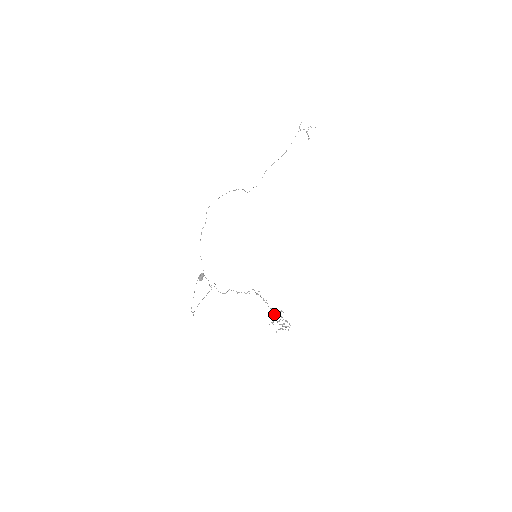
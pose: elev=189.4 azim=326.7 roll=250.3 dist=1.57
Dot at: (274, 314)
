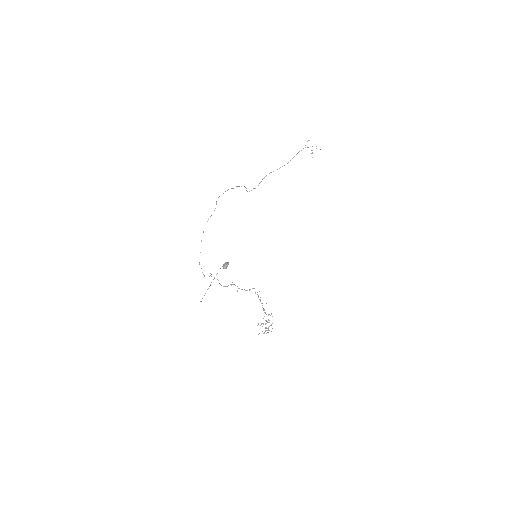
Dot at: (264, 316)
